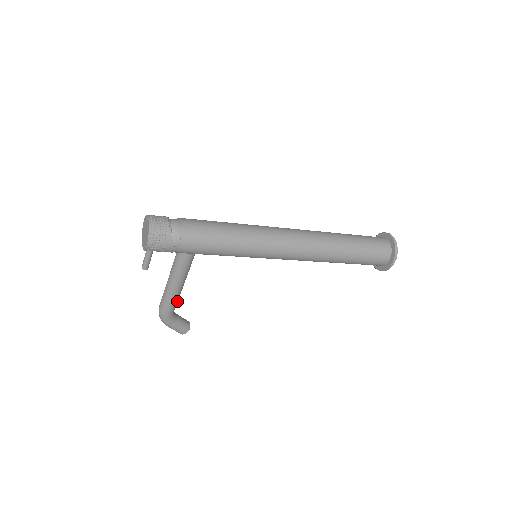
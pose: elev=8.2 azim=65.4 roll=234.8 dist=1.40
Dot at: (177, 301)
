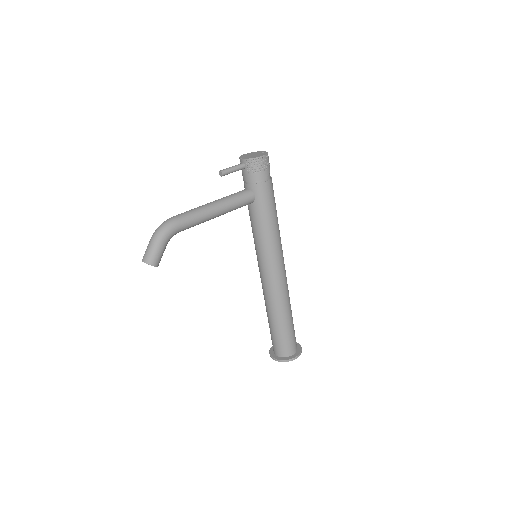
Dot at: (195, 225)
